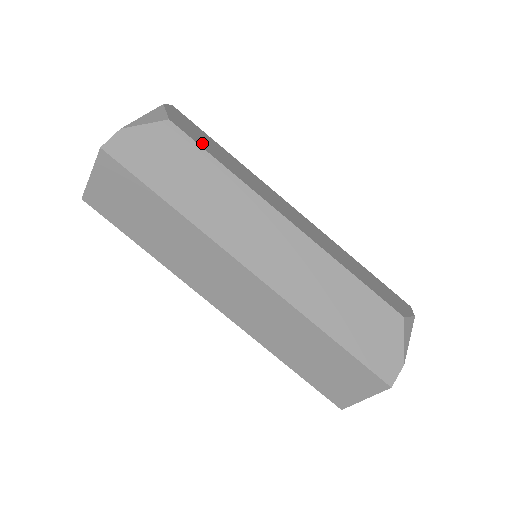
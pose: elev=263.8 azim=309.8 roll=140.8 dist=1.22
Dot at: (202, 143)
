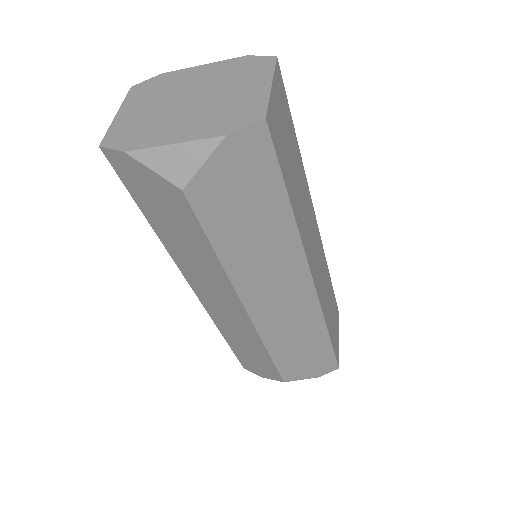
Dot at: (220, 219)
